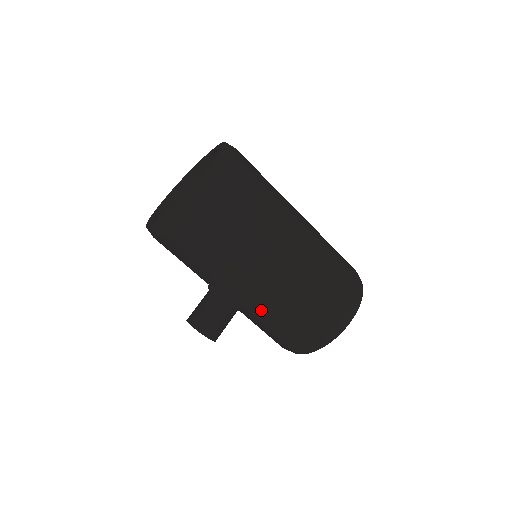
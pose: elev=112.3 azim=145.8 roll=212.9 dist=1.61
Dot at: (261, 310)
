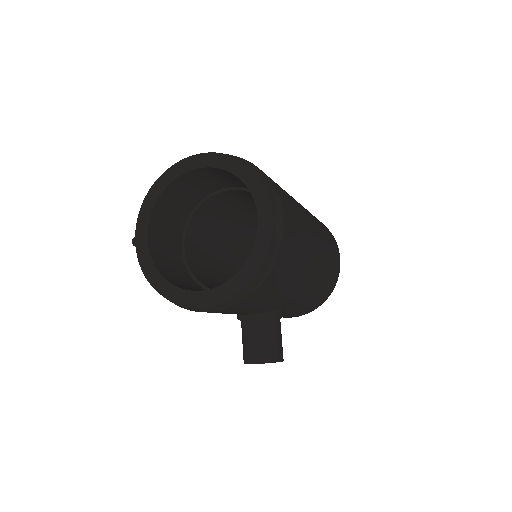
Dot at: (298, 306)
